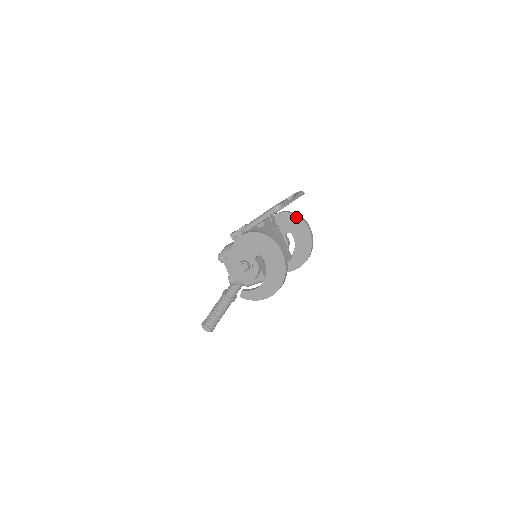
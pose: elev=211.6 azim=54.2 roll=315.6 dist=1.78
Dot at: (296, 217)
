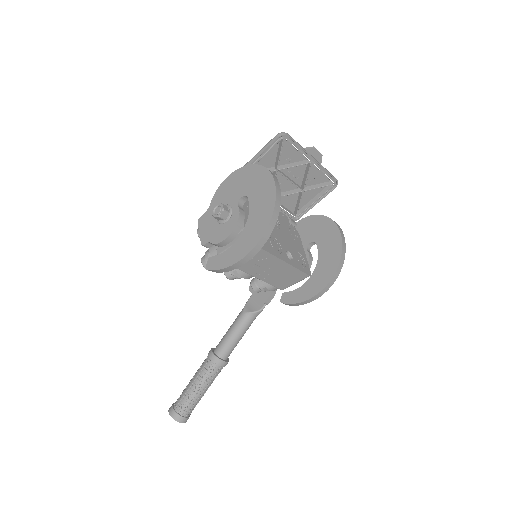
Dot at: (324, 218)
